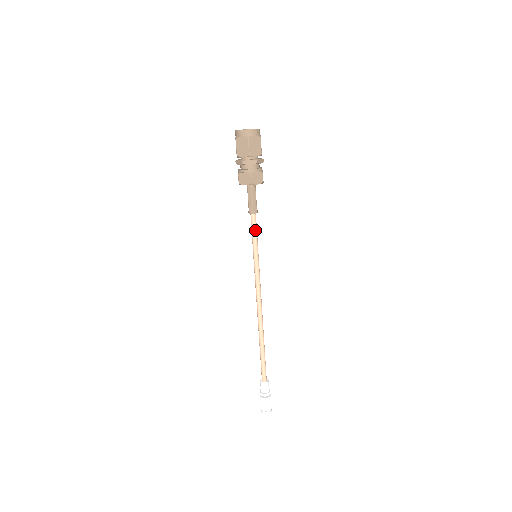
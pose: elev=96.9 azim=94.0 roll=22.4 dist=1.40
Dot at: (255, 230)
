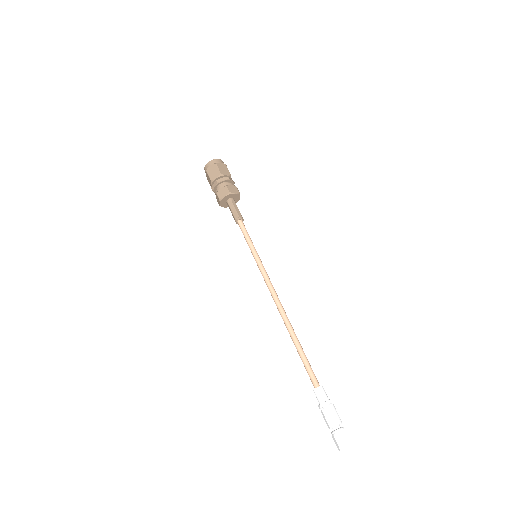
Dot at: (247, 233)
